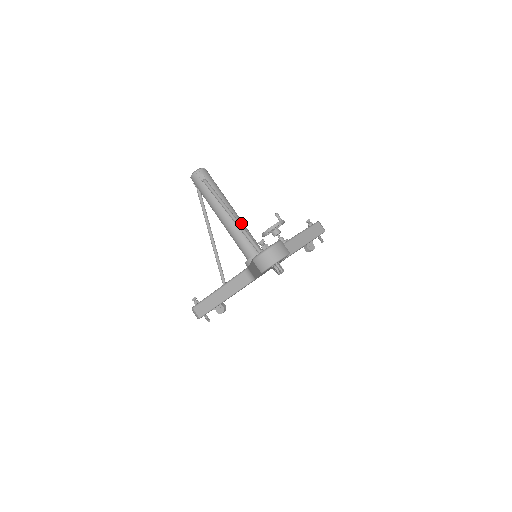
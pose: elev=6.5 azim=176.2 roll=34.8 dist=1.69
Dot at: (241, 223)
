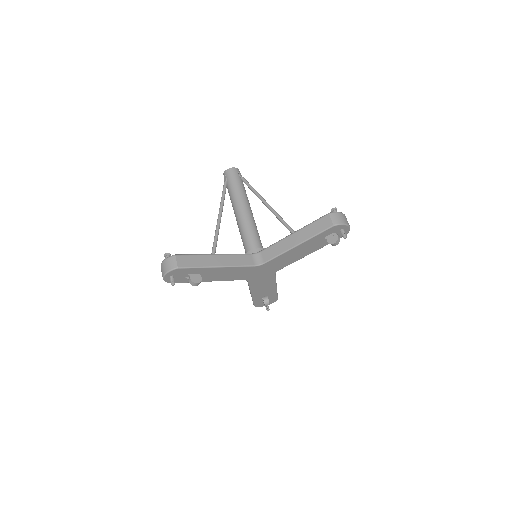
Dot at: occluded
